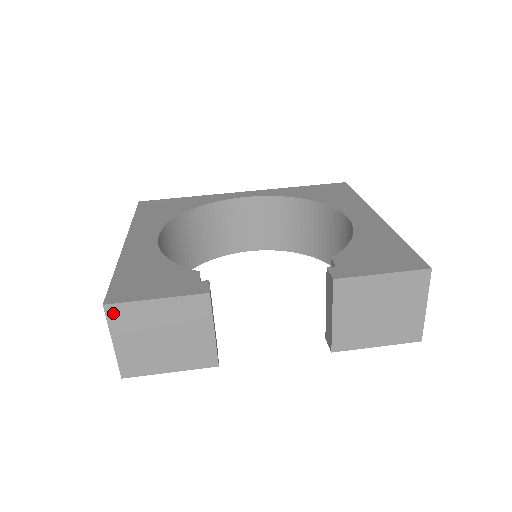
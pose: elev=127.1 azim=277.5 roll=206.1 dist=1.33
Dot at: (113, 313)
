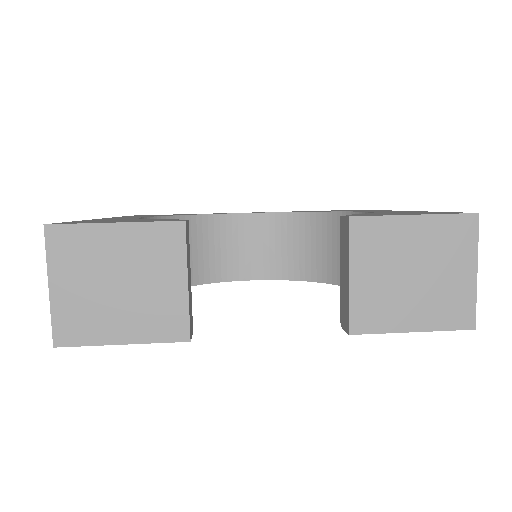
Dot at: (55, 239)
